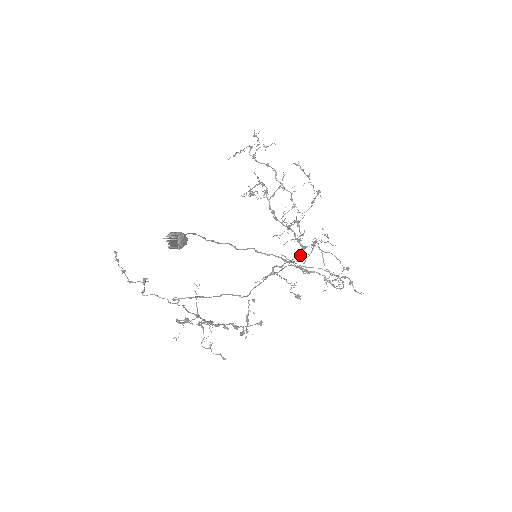
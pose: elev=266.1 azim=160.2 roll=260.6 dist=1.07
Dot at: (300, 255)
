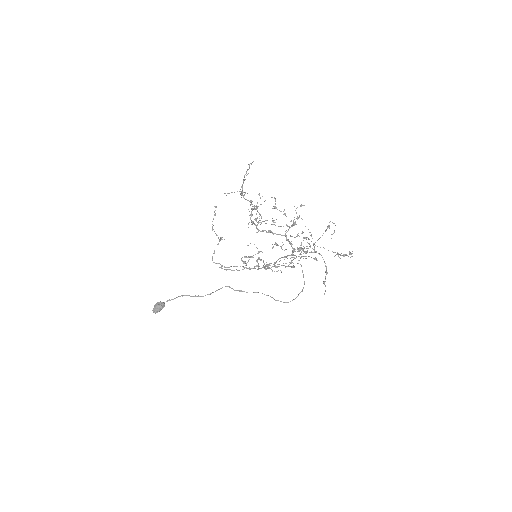
Dot at: (292, 254)
